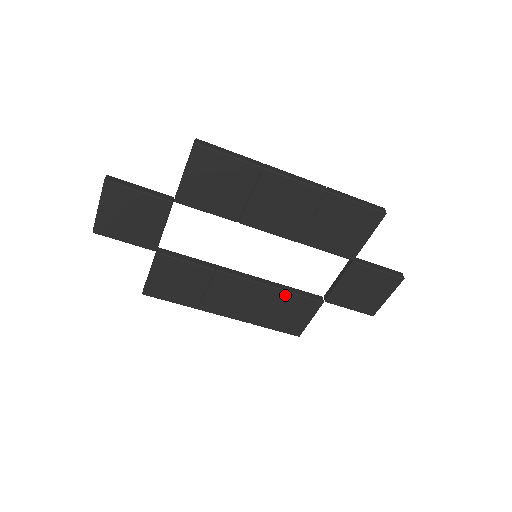
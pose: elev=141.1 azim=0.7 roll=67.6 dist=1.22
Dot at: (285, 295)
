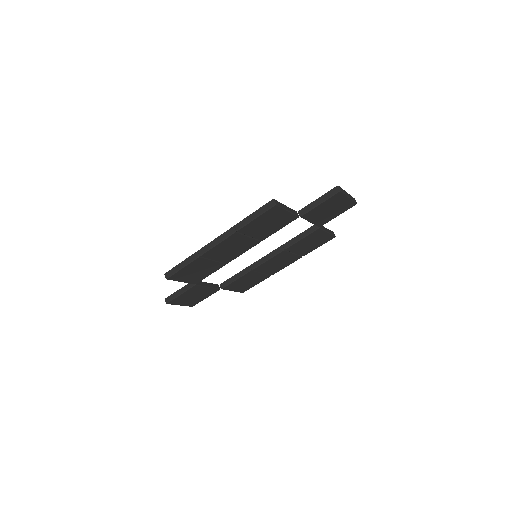
Dot at: (296, 244)
